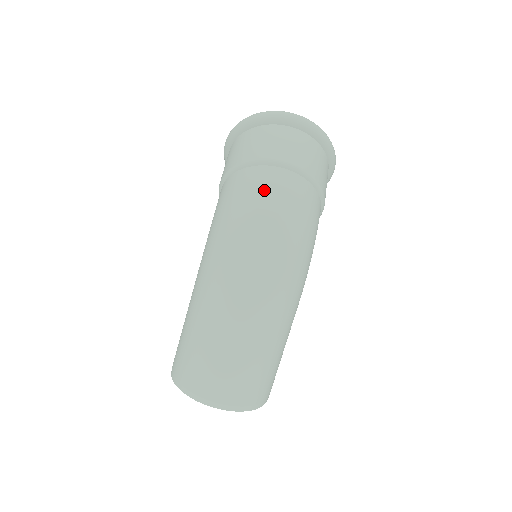
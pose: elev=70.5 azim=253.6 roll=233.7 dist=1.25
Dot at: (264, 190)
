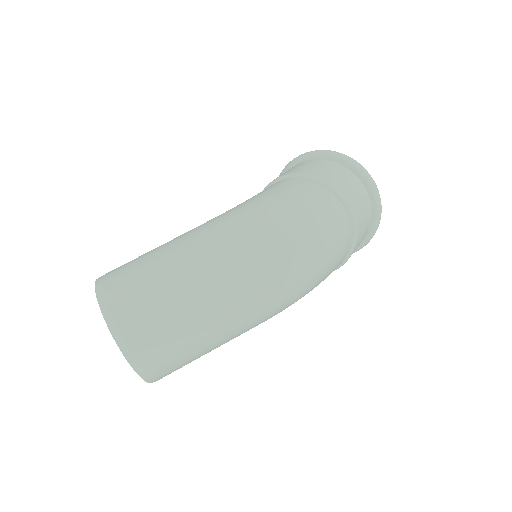
Dot at: (325, 213)
